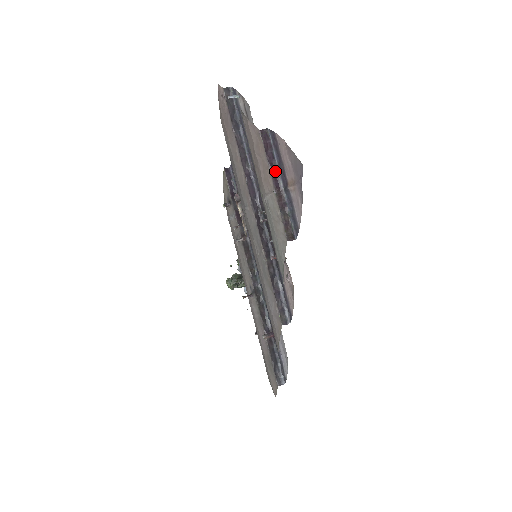
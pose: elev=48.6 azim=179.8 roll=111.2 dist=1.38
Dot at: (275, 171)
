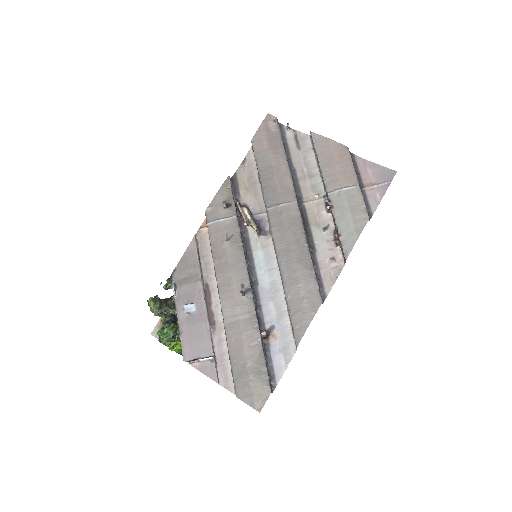
Dot at: (355, 175)
